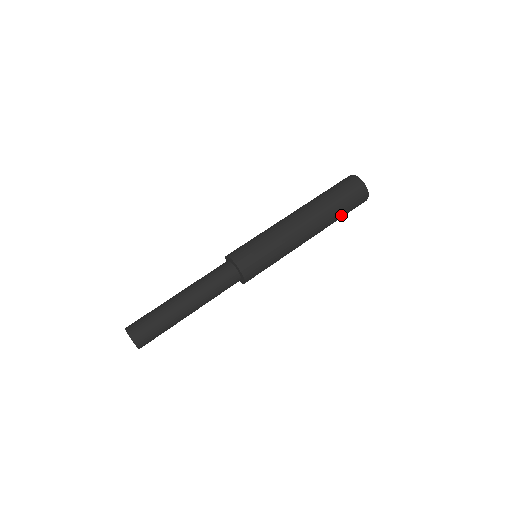
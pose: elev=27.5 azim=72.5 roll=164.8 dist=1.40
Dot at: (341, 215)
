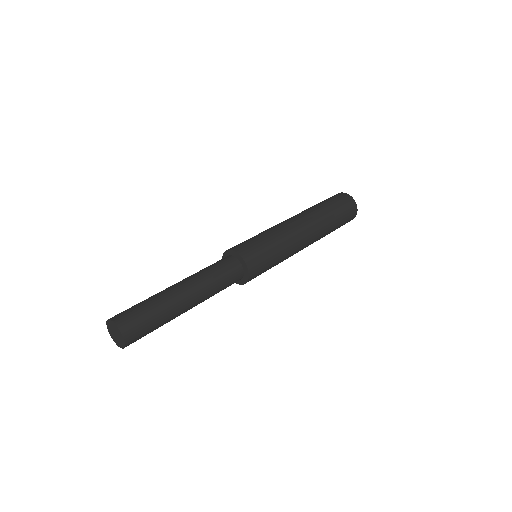
Dot at: (332, 231)
